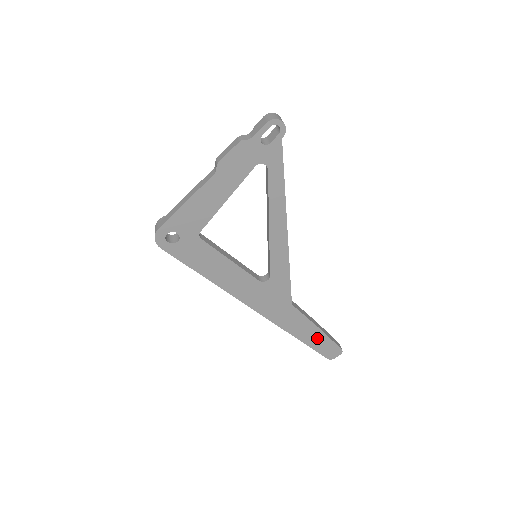
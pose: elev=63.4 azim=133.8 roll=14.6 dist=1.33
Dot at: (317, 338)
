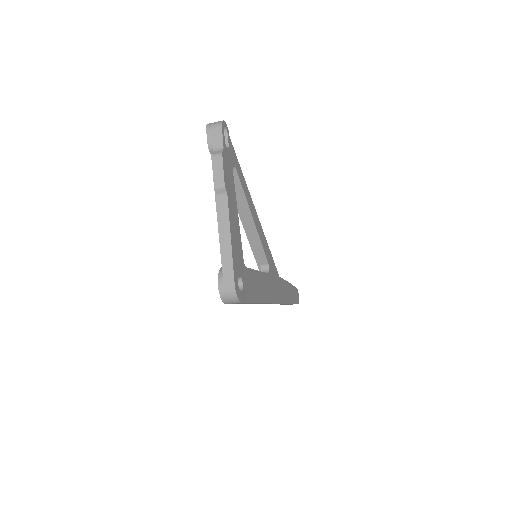
Dot at: (291, 292)
